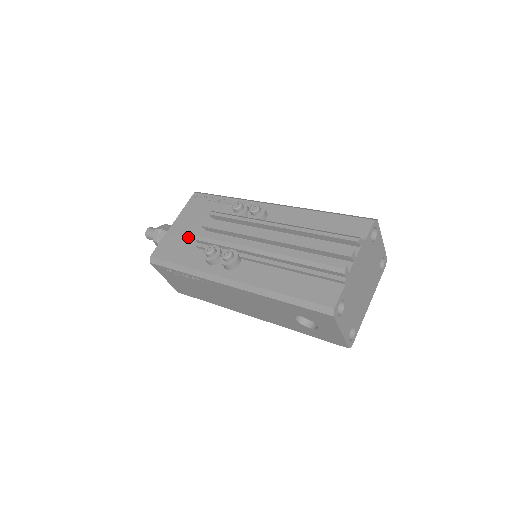
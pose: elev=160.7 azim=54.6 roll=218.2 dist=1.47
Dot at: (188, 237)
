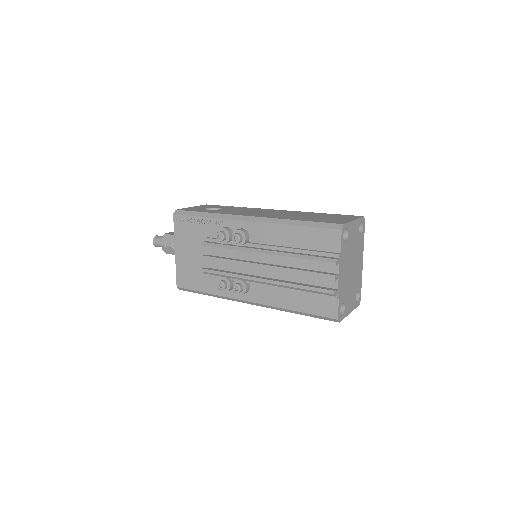
Dot at: (195, 265)
